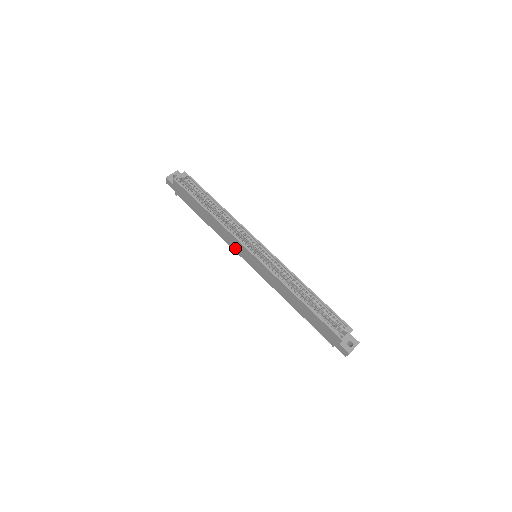
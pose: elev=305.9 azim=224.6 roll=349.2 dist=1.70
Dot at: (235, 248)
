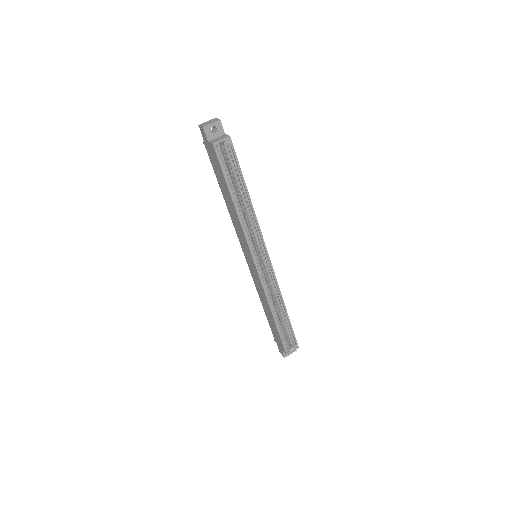
Dot at: (240, 239)
